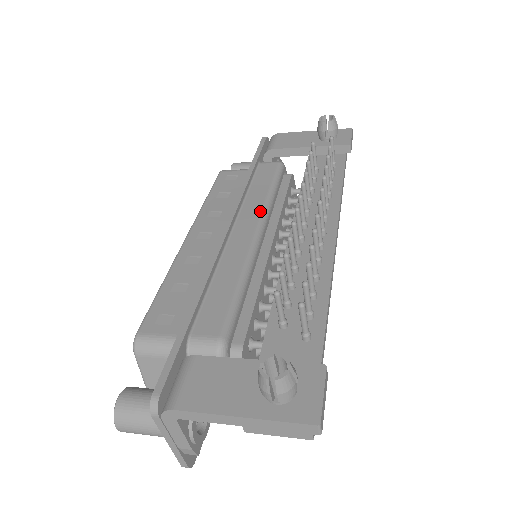
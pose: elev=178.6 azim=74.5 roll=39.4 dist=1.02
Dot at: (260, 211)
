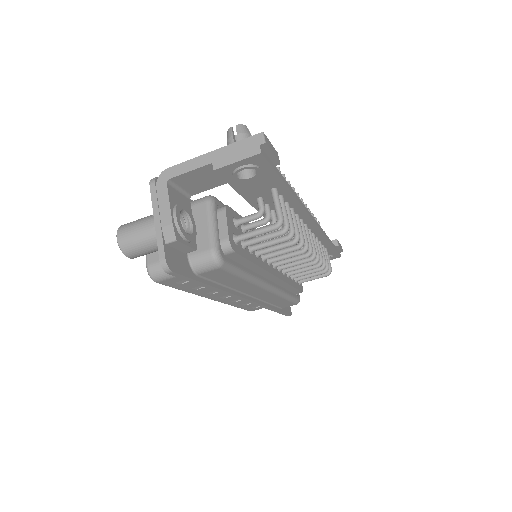
Dot at: occluded
